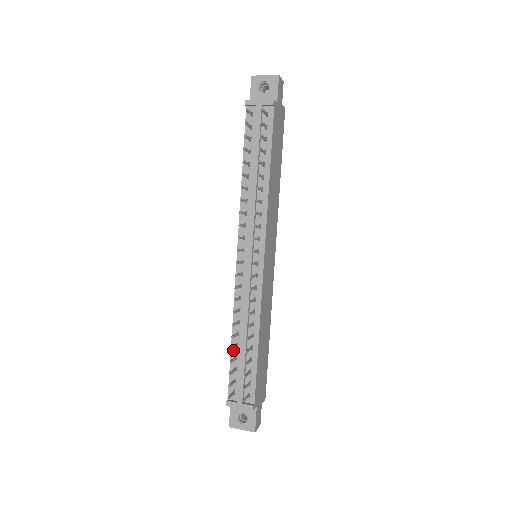
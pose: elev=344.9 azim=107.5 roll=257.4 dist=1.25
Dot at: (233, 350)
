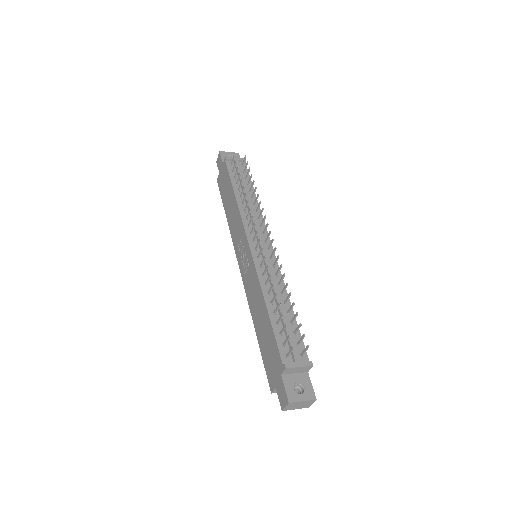
Dot at: (272, 318)
